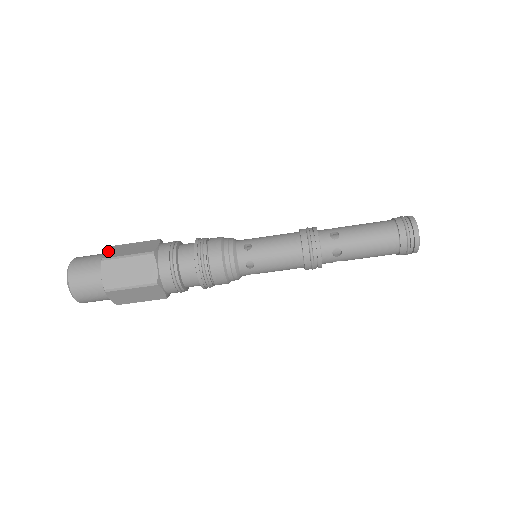
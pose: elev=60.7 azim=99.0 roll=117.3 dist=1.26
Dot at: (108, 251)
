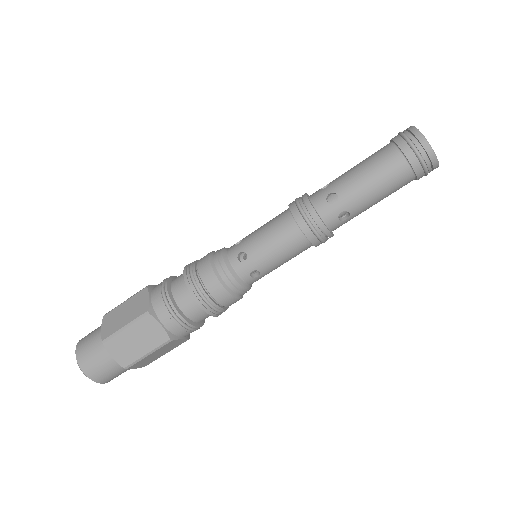
Dot at: (104, 326)
